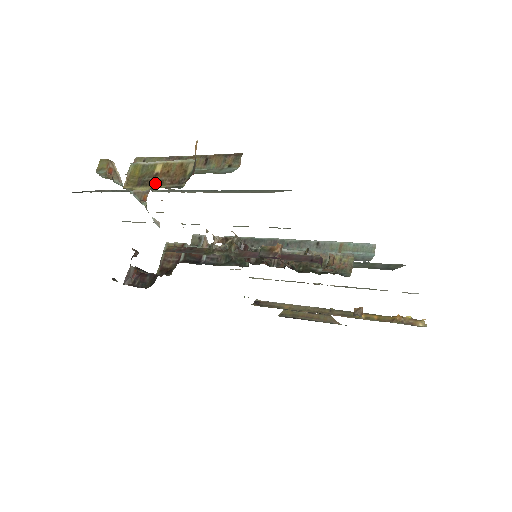
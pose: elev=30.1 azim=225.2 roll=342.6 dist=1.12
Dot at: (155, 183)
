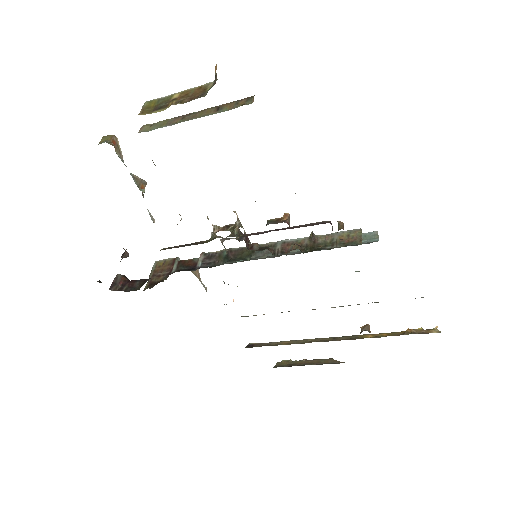
Dot at: (173, 103)
